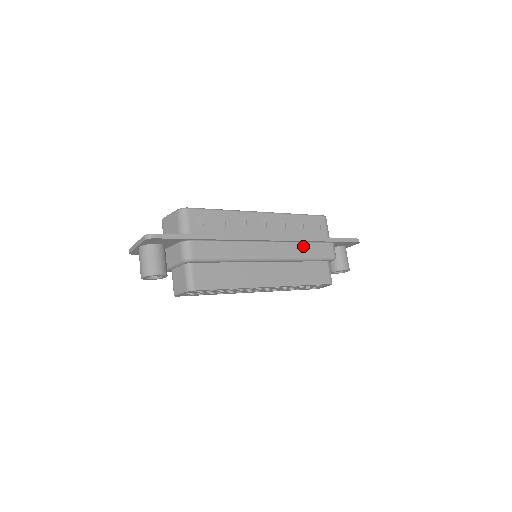
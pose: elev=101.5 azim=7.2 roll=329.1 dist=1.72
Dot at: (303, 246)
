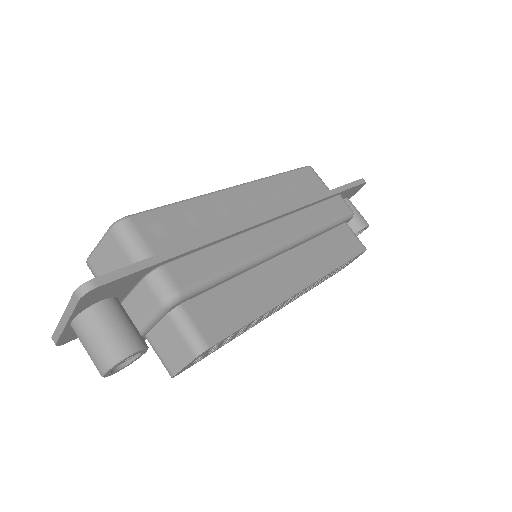
Dot at: (313, 212)
